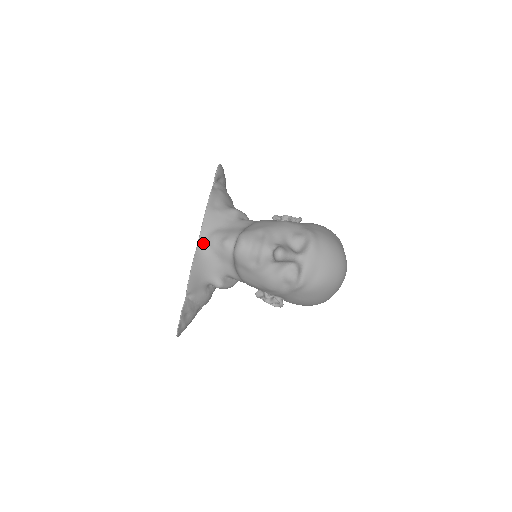
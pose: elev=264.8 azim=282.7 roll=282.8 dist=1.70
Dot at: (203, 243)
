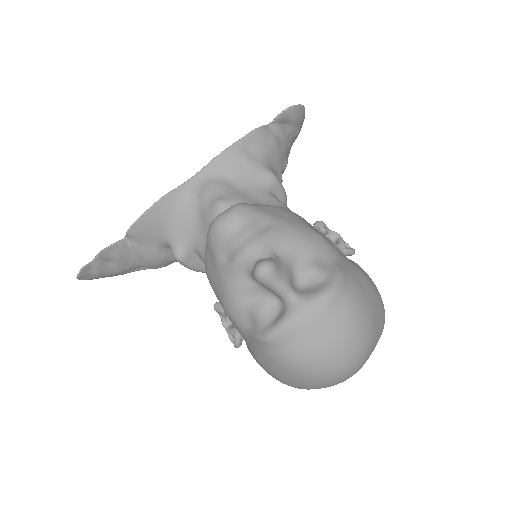
Dot at: (194, 185)
